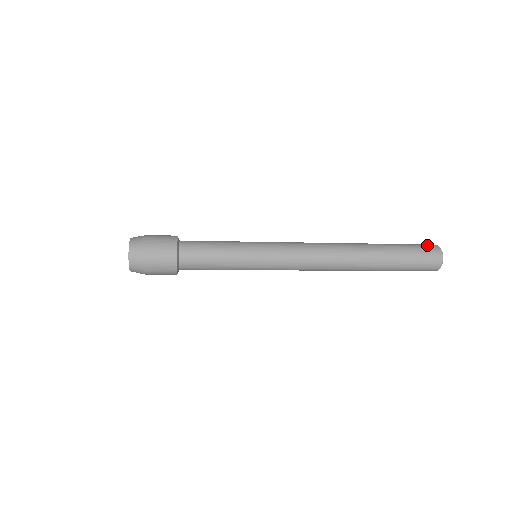
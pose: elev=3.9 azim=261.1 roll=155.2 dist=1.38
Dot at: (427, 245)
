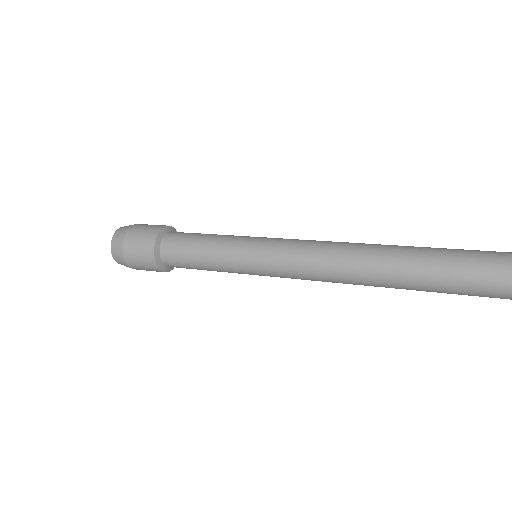
Dot at: out of frame
